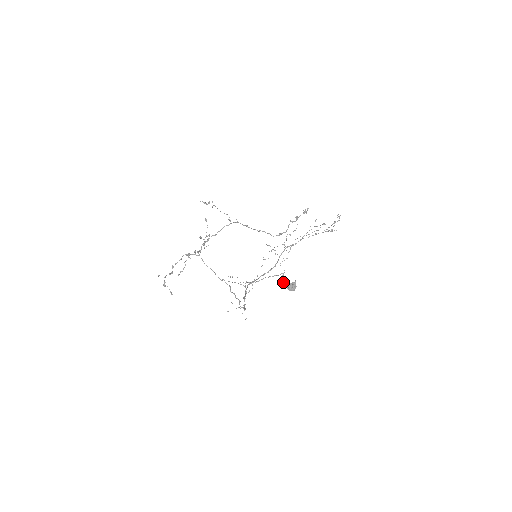
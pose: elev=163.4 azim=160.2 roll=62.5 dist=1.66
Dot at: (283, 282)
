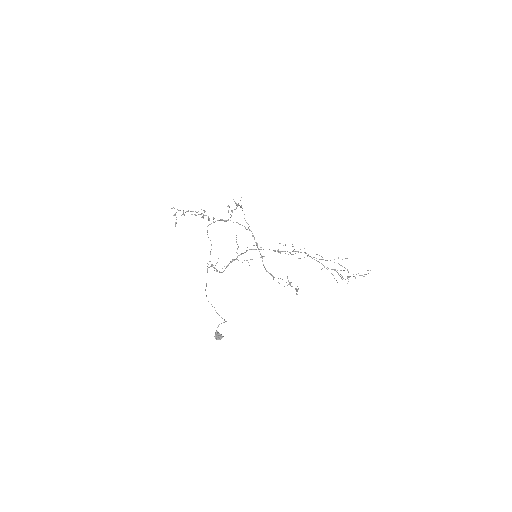
Dot at: occluded
